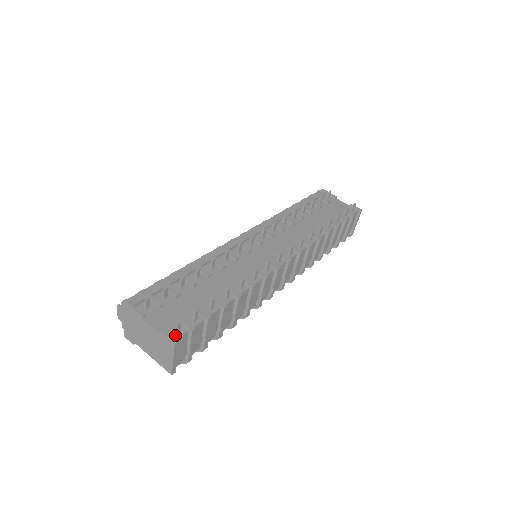
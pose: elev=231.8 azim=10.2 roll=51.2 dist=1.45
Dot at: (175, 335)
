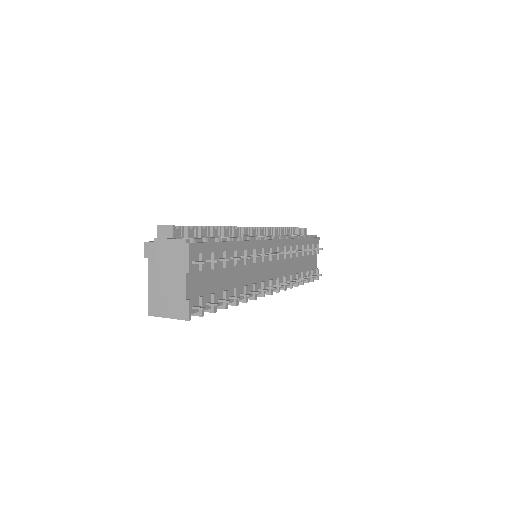
Dot at: (191, 309)
